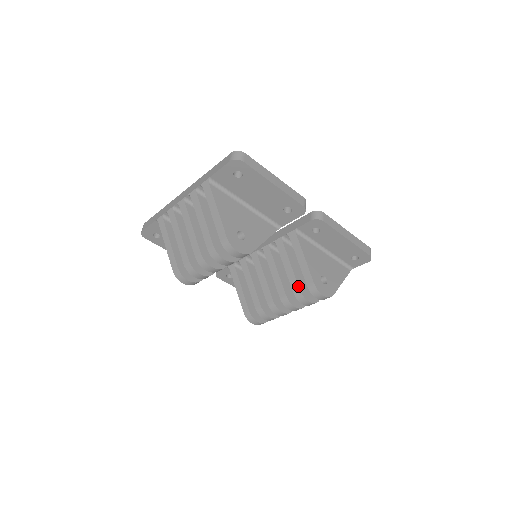
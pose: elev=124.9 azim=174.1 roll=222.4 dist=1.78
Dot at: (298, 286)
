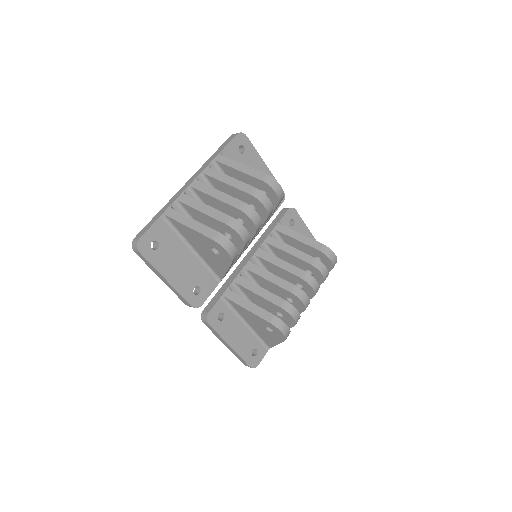
Dot at: (311, 256)
